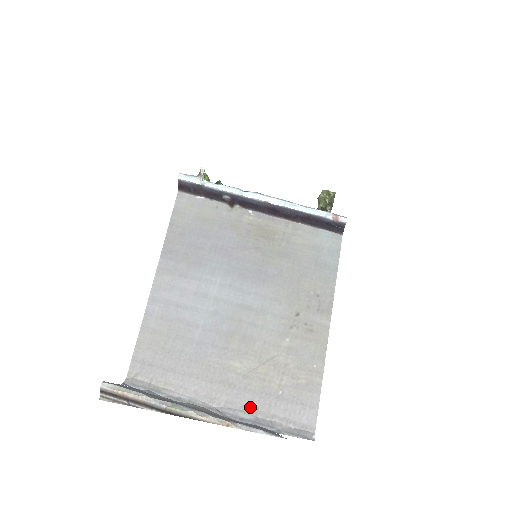
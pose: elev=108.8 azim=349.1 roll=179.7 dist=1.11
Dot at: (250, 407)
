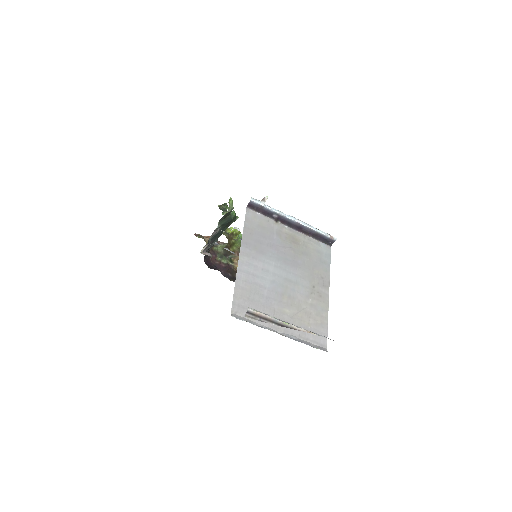
Dot at: (296, 334)
